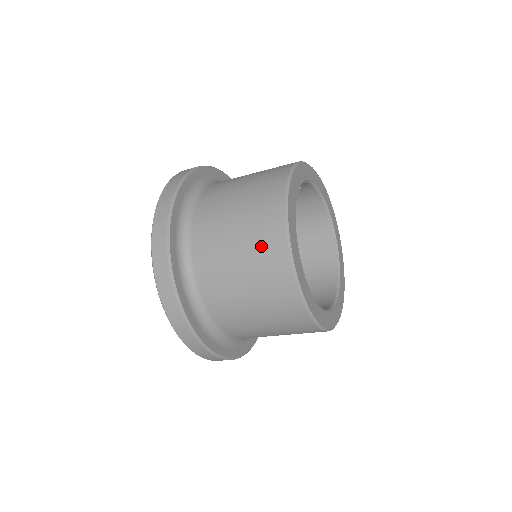
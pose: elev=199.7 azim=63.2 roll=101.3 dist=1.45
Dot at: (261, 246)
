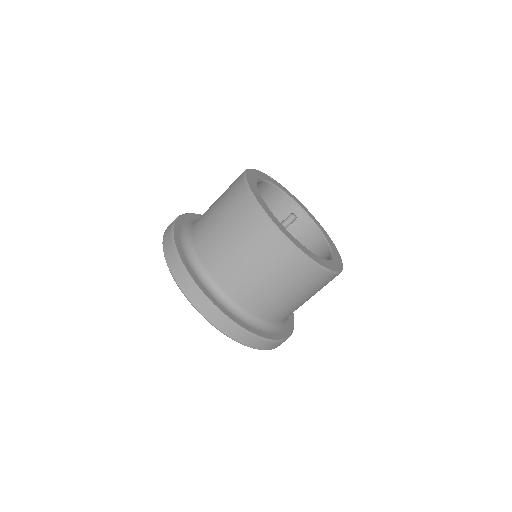
Dot at: occluded
